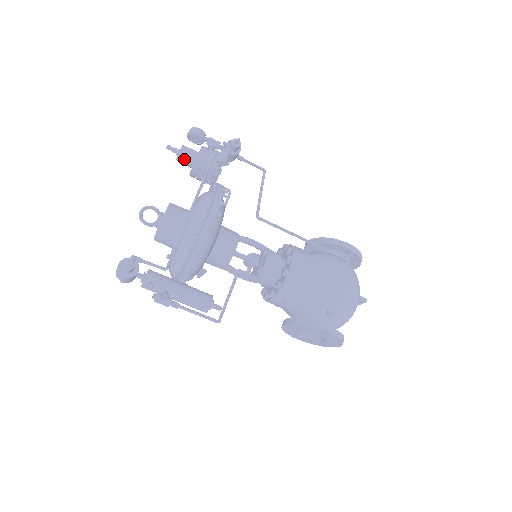
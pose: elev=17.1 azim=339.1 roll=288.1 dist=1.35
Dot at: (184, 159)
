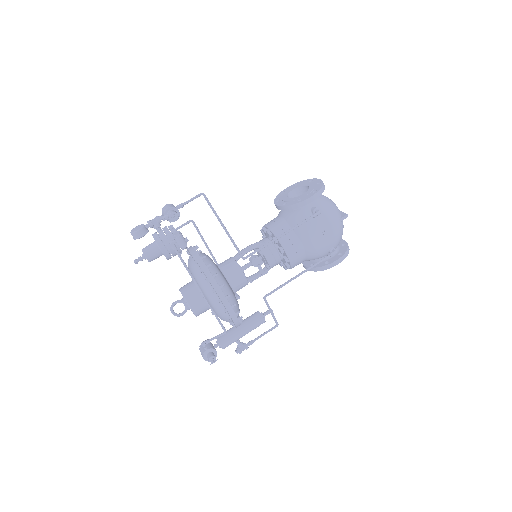
Dot at: occluded
